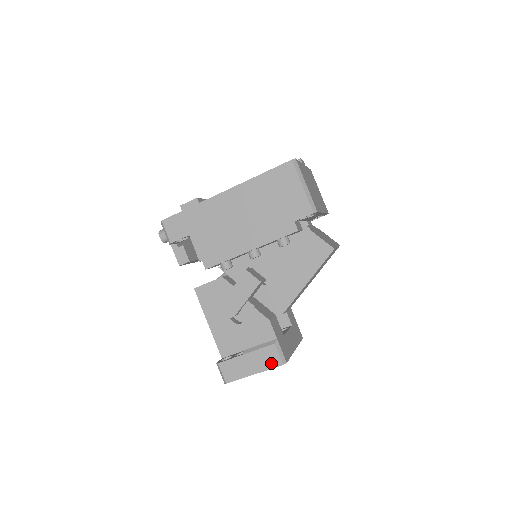
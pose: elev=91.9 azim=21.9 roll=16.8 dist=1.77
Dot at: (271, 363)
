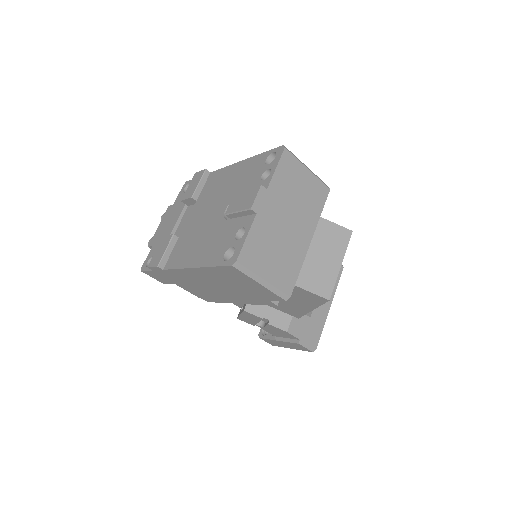
Dot at: (302, 349)
